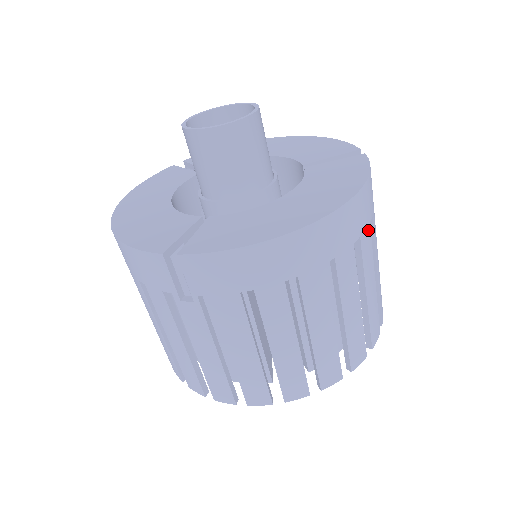
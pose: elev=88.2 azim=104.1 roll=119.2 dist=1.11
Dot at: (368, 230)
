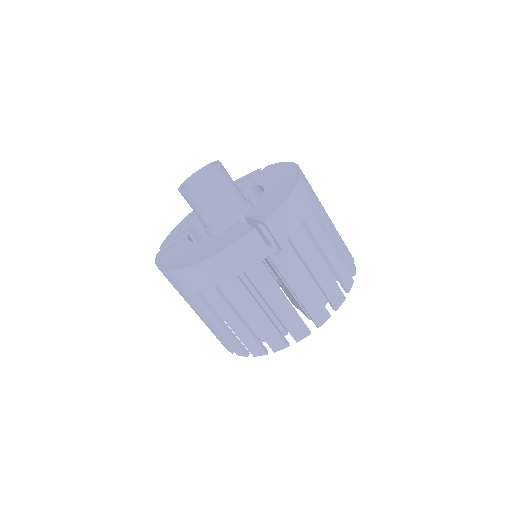
Dot at: occluded
